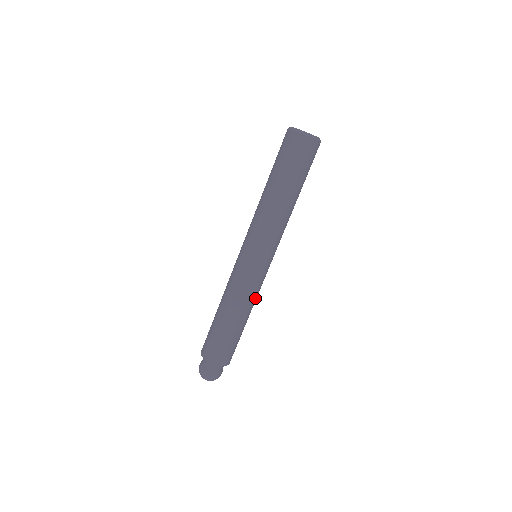
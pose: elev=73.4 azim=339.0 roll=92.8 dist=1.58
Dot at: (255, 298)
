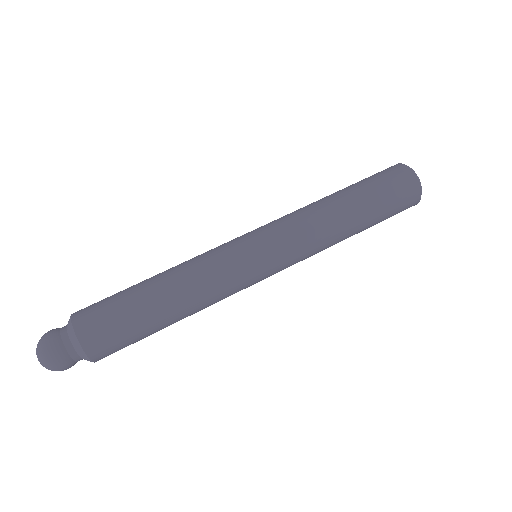
Dot at: (212, 299)
